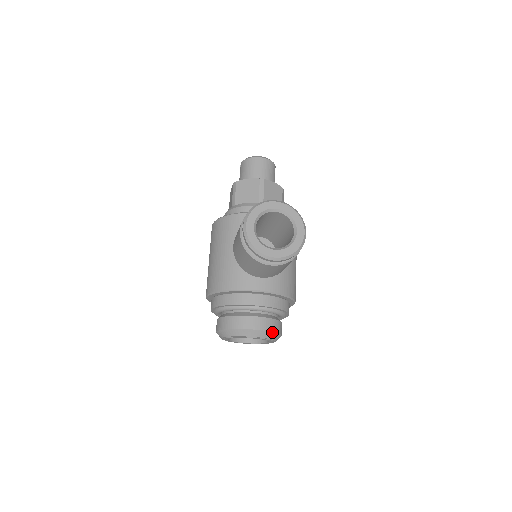
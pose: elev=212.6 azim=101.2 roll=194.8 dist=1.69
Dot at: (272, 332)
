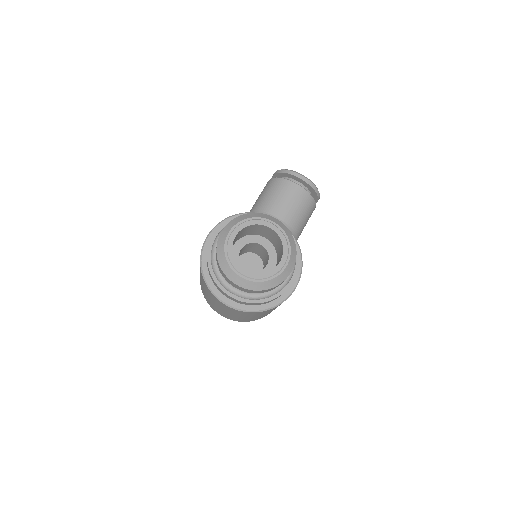
Dot at: (291, 235)
